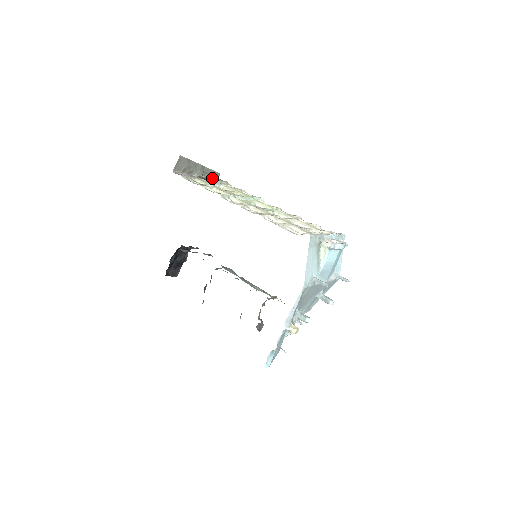
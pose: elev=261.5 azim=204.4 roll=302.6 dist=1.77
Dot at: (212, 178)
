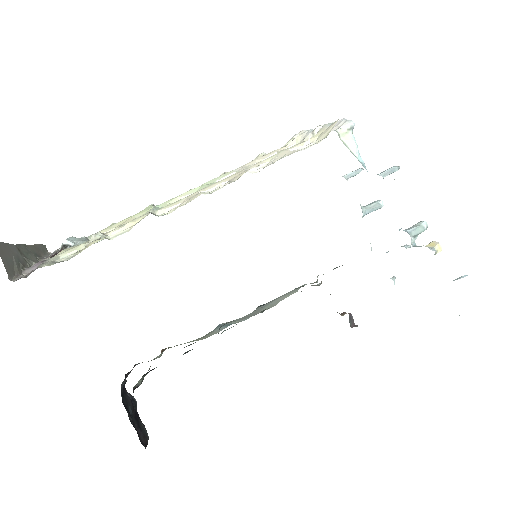
Dot at: (68, 239)
